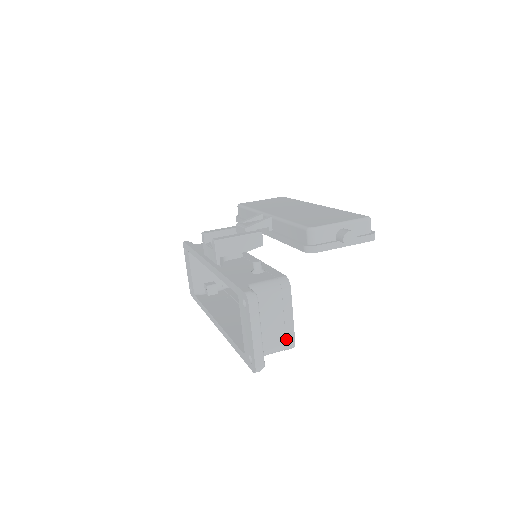
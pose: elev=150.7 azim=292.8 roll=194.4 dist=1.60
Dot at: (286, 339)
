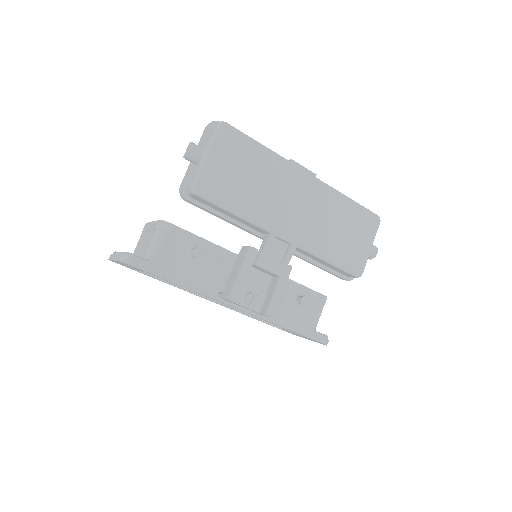
Dot at: occluded
